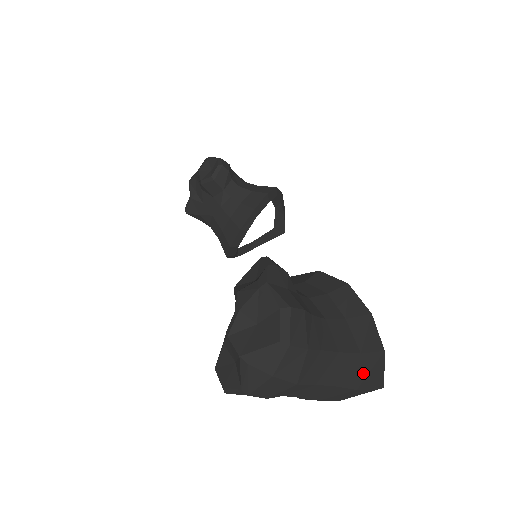
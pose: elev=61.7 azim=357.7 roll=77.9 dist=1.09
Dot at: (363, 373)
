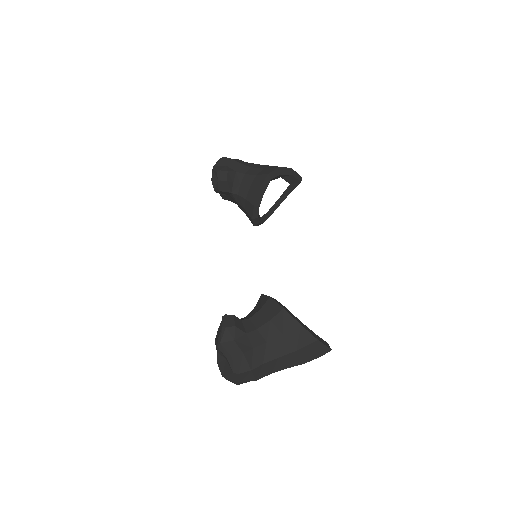
Dot at: (305, 356)
